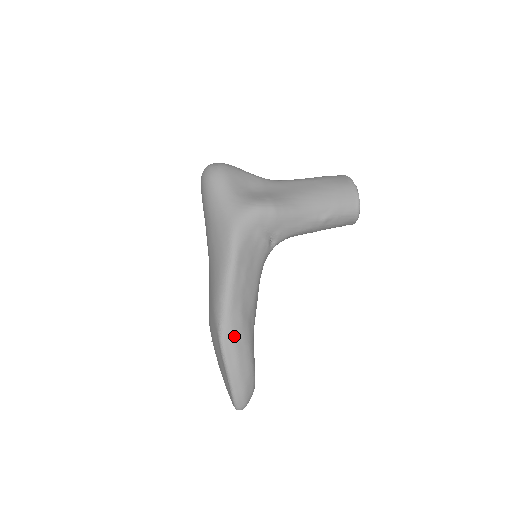
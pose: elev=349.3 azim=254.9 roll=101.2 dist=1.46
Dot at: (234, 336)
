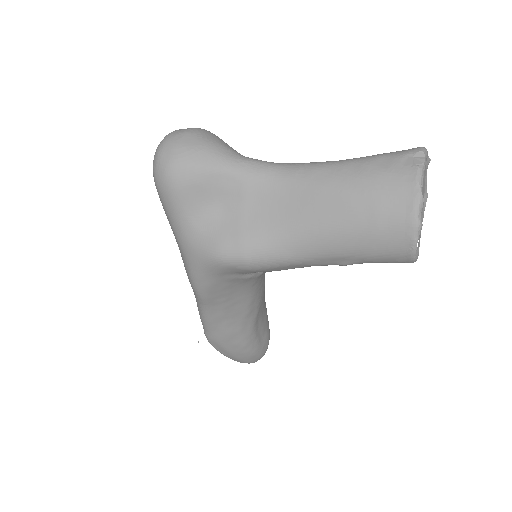
Dot at: (222, 344)
